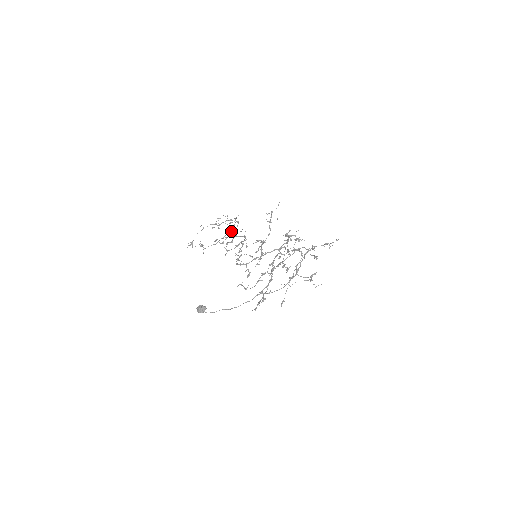
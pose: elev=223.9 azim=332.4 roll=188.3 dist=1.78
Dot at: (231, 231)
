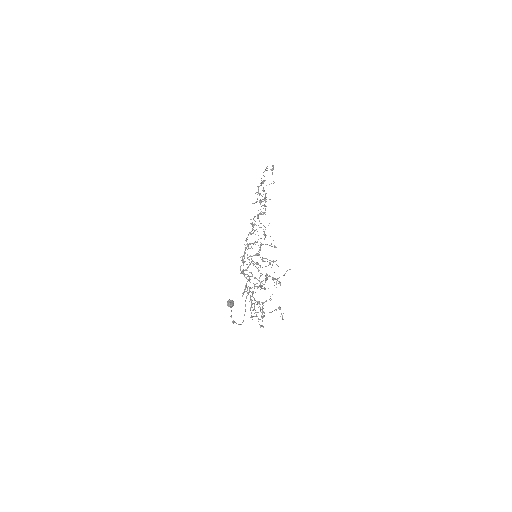
Dot at: occluded
